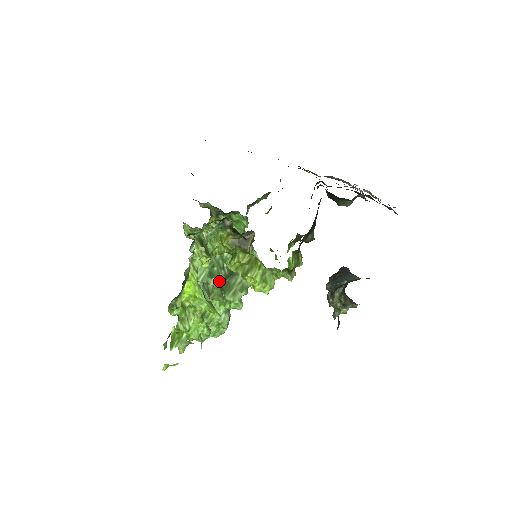
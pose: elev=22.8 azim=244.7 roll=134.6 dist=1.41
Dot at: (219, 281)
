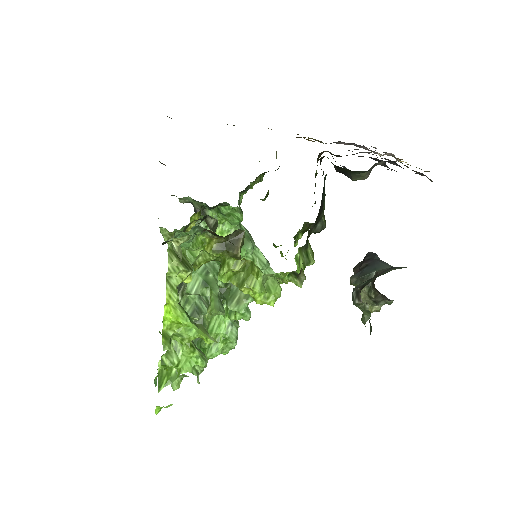
Dot at: (217, 290)
